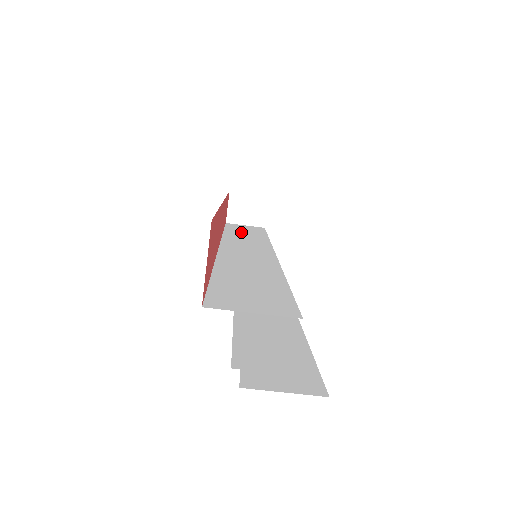
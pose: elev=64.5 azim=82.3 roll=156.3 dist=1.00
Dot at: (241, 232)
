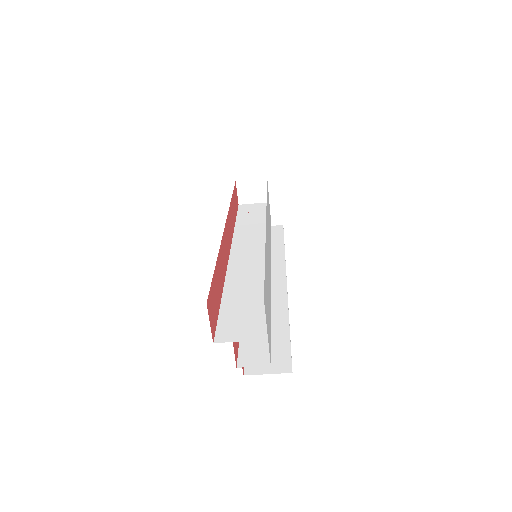
Dot at: (249, 220)
